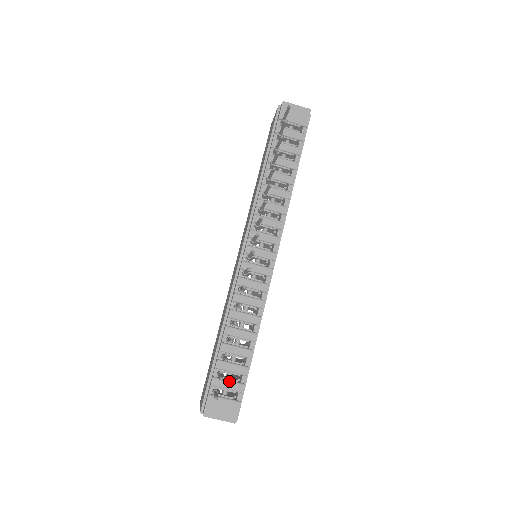
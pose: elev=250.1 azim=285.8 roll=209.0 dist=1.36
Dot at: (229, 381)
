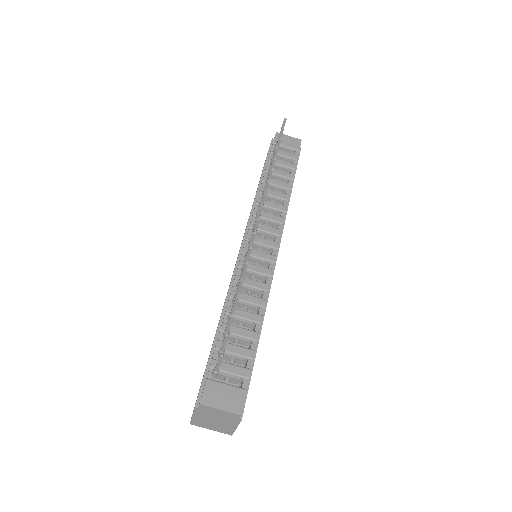
Dot at: (232, 364)
